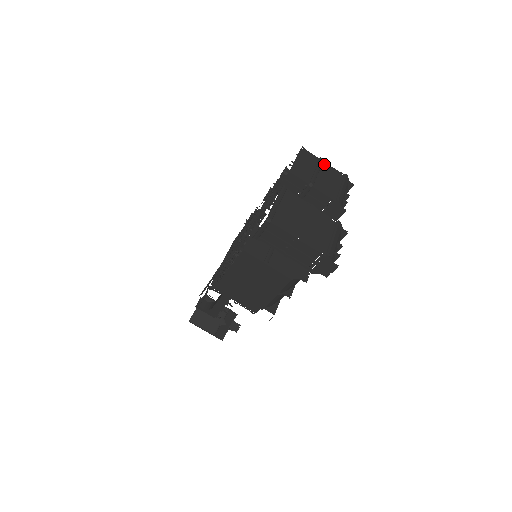
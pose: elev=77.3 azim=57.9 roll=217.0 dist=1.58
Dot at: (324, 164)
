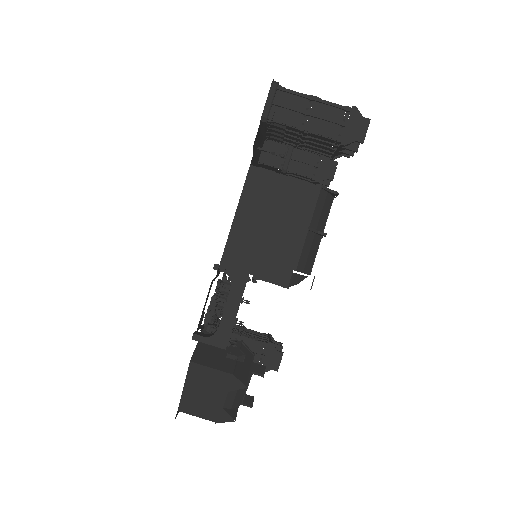
Dot at: occluded
